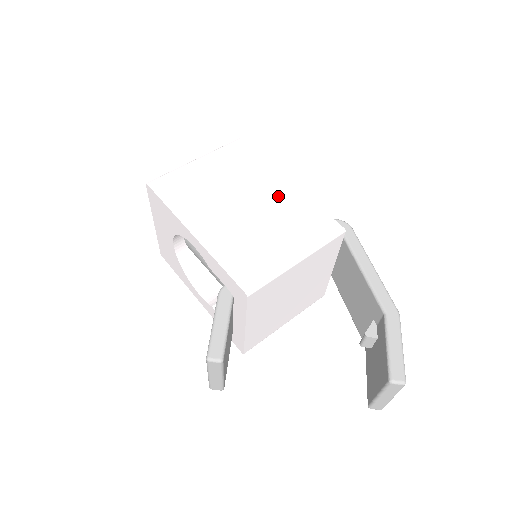
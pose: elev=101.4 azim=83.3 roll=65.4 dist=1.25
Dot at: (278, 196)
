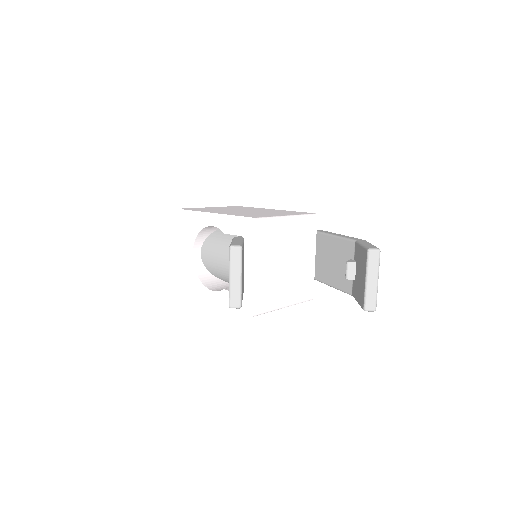
Dot at: (268, 210)
